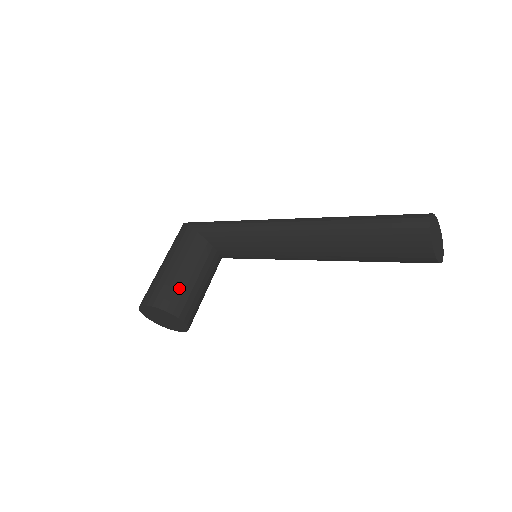
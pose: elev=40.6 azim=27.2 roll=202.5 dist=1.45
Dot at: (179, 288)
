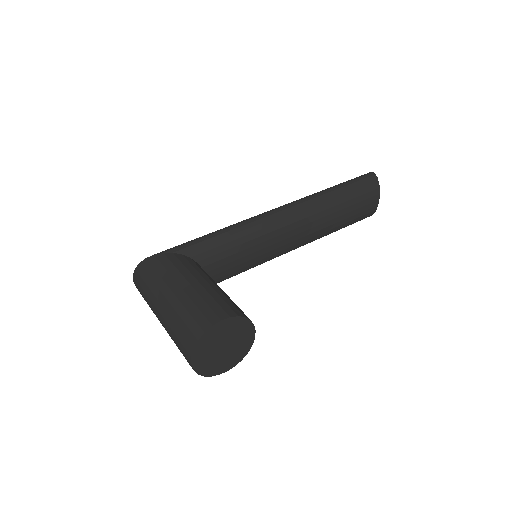
Dot at: (228, 298)
